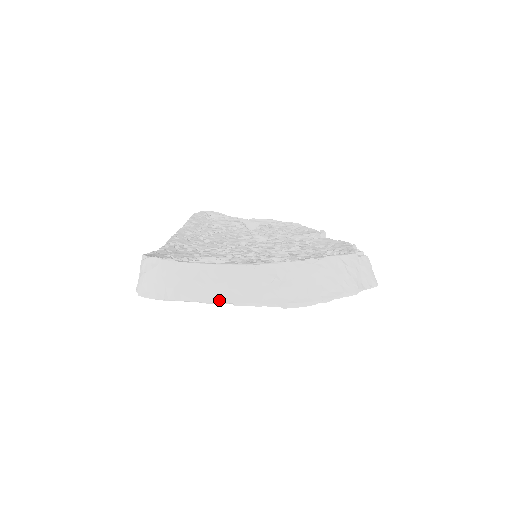
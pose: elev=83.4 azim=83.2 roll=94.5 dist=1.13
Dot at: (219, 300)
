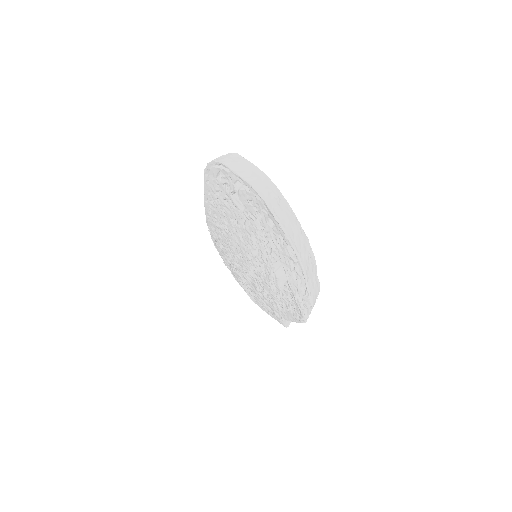
Dot at: (247, 179)
